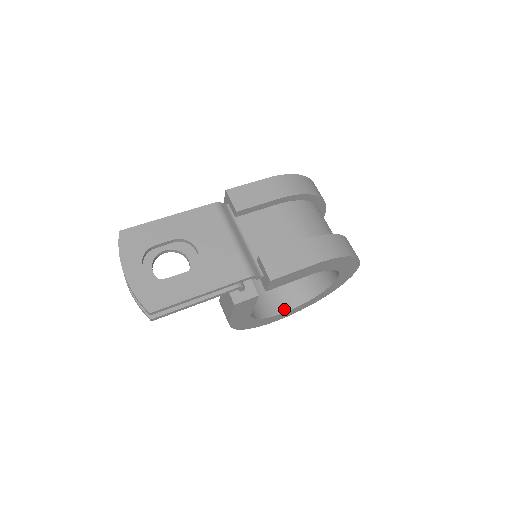
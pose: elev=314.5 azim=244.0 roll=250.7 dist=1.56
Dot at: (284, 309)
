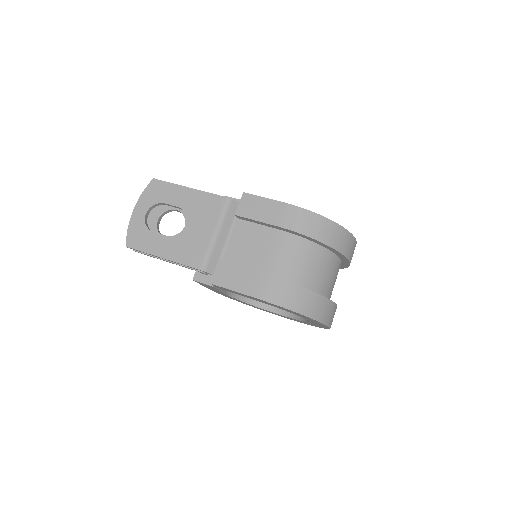
Dot at: (274, 310)
